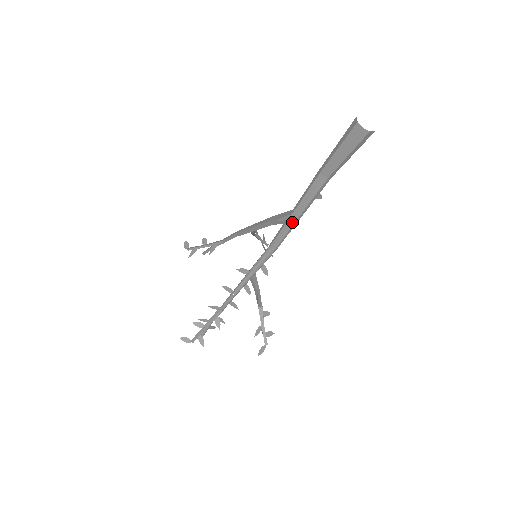
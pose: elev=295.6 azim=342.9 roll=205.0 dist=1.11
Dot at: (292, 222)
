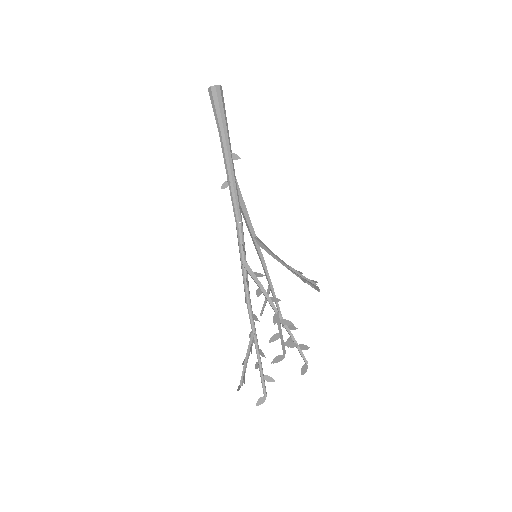
Dot at: (229, 185)
